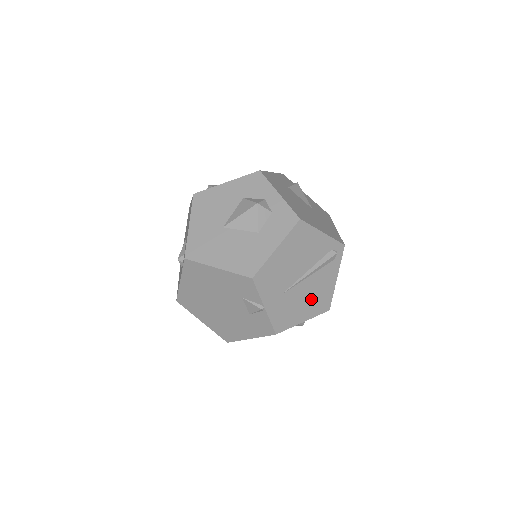
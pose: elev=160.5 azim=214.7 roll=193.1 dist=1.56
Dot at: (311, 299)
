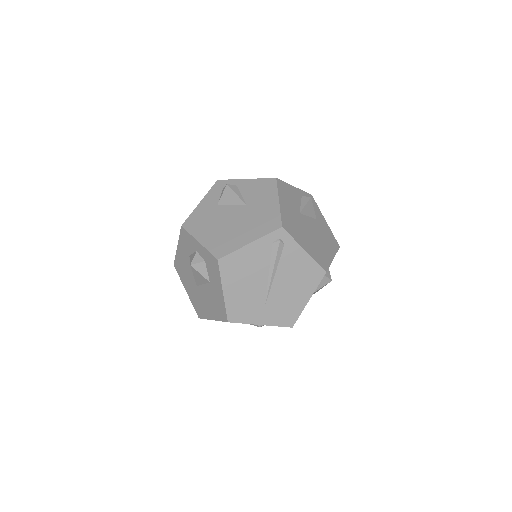
Dot at: (297, 284)
